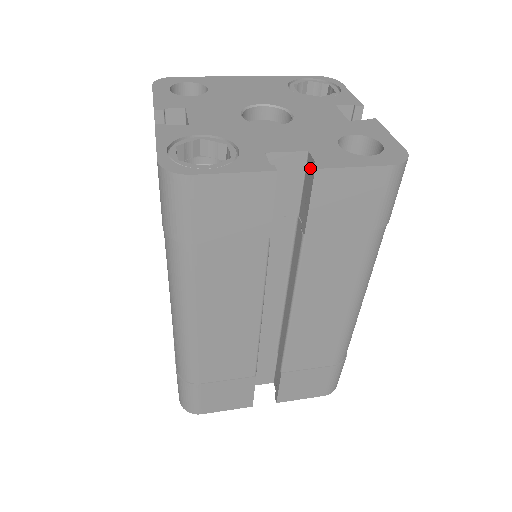
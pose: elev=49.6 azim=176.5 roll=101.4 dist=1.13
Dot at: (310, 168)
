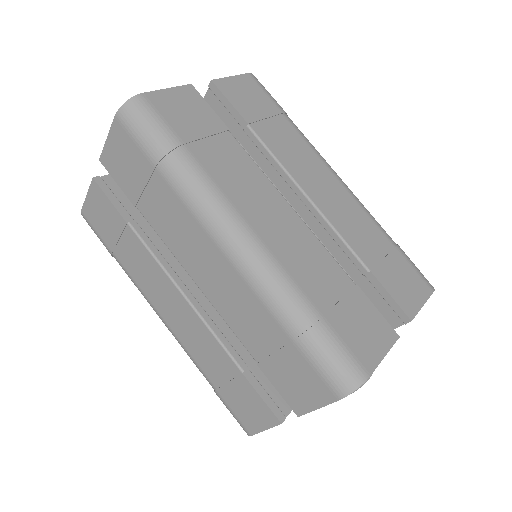
Dot at: (211, 99)
